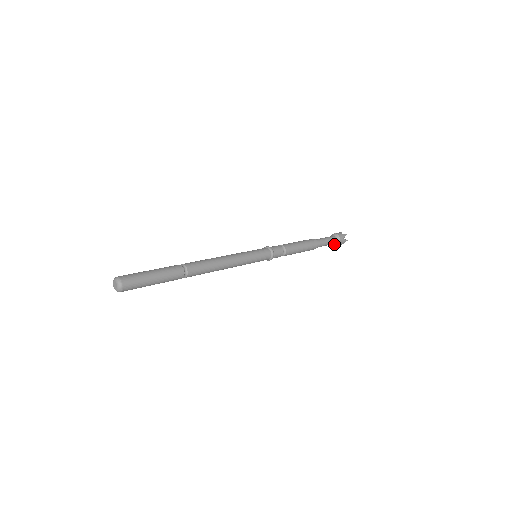
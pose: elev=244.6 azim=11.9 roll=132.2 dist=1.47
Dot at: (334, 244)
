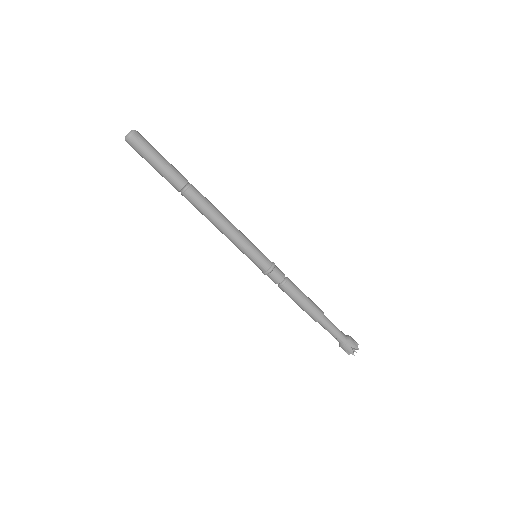
Dot at: (343, 344)
